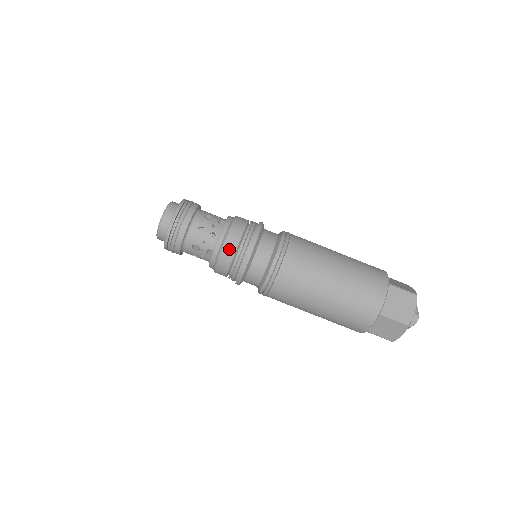
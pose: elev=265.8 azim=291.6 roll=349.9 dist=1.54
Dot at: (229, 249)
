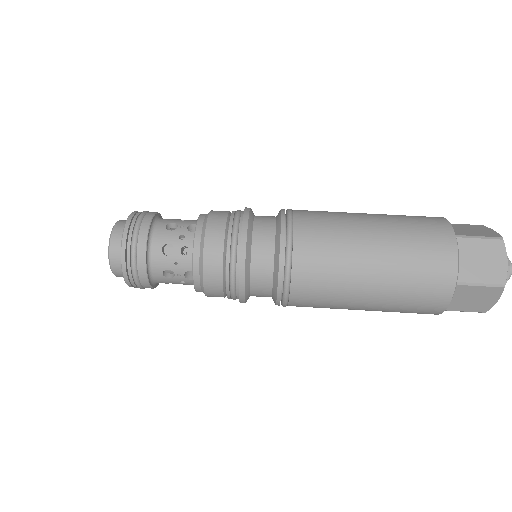
Dot at: (212, 263)
